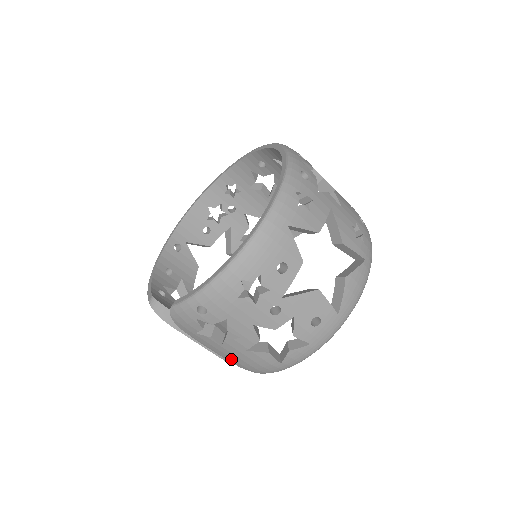
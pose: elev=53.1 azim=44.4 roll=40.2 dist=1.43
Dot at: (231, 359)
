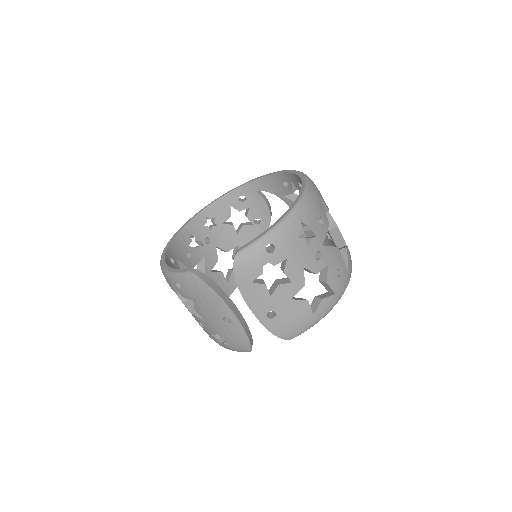
Dot at: (269, 319)
